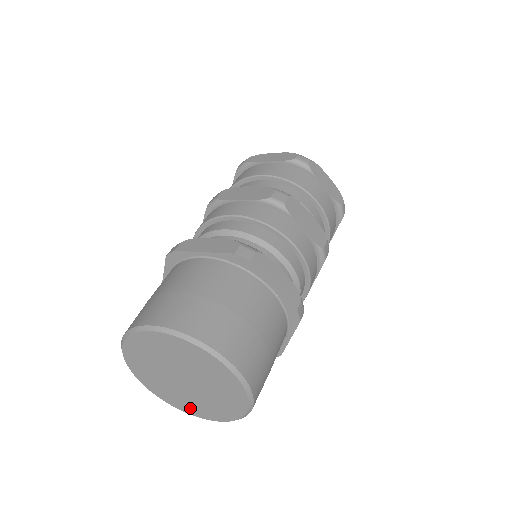
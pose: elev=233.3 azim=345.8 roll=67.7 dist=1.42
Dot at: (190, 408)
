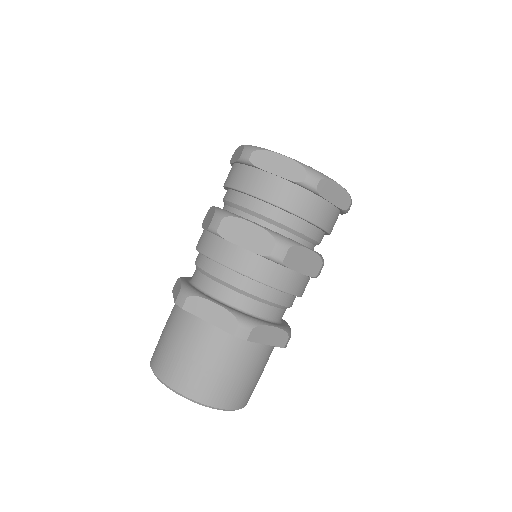
Dot at: occluded
